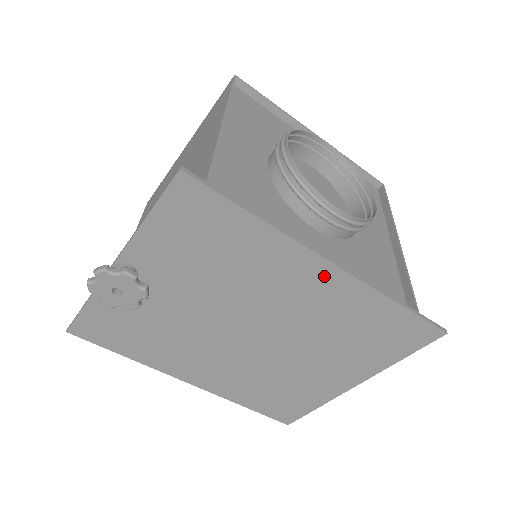
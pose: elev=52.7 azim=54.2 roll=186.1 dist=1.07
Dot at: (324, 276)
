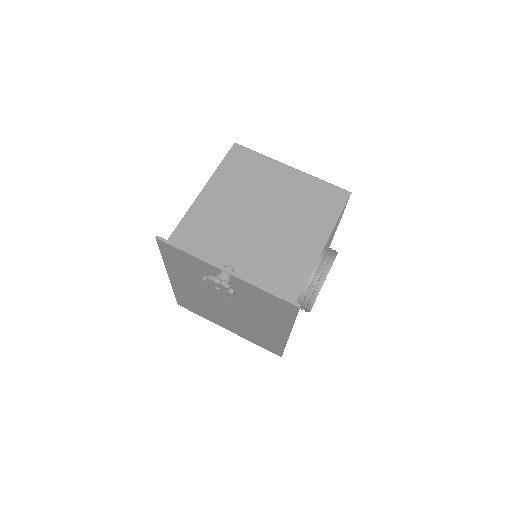
Dot at: (280, 333)
